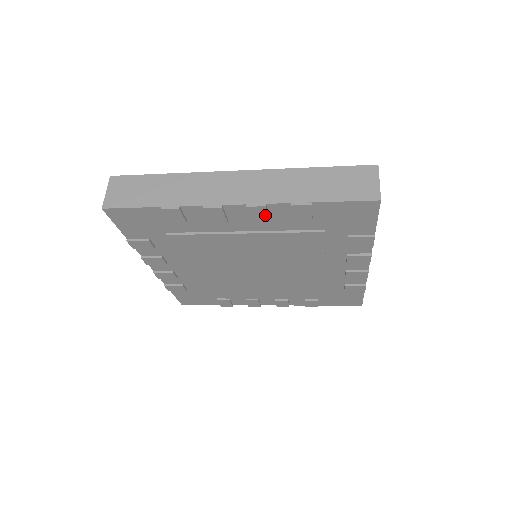
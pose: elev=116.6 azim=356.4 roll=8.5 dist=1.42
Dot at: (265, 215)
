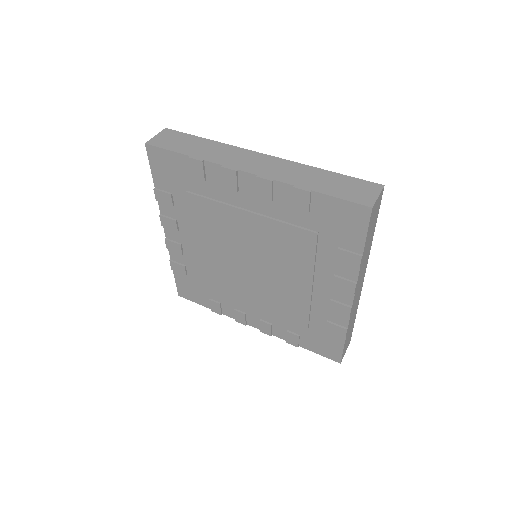
Dot at: (270, 193)
